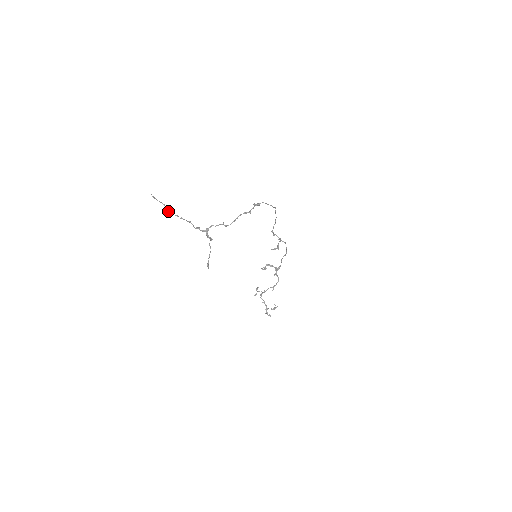
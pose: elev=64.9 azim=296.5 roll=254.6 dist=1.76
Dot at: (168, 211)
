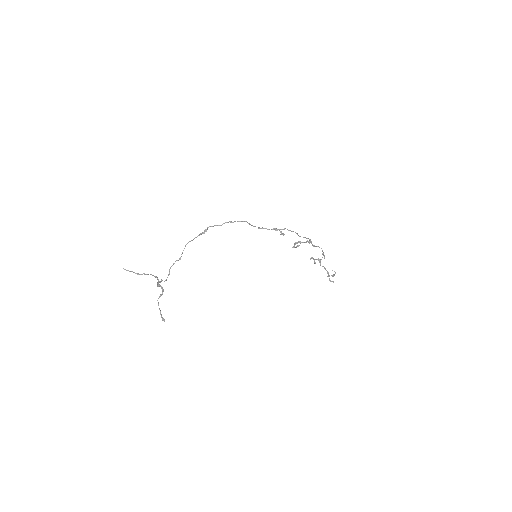
Dot at: (139, 274)
